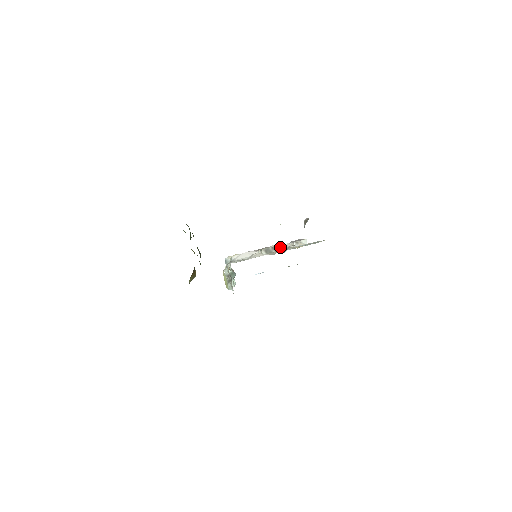
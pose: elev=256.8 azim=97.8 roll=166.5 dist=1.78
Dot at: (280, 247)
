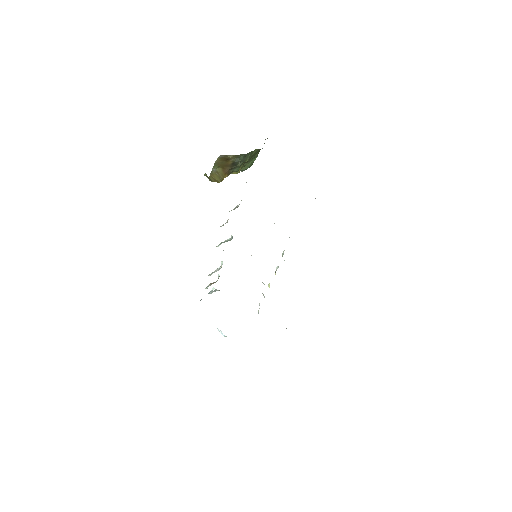
Dot at: occluded
